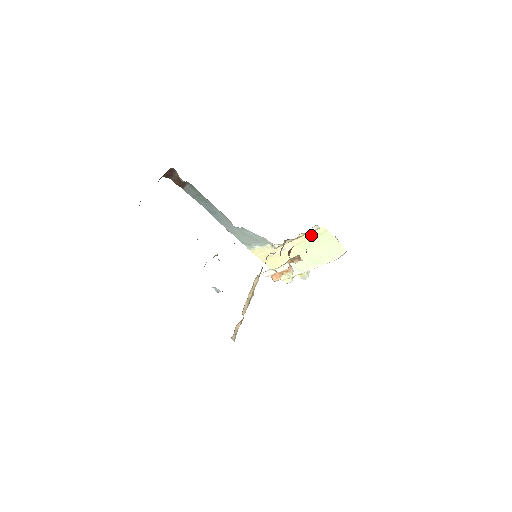
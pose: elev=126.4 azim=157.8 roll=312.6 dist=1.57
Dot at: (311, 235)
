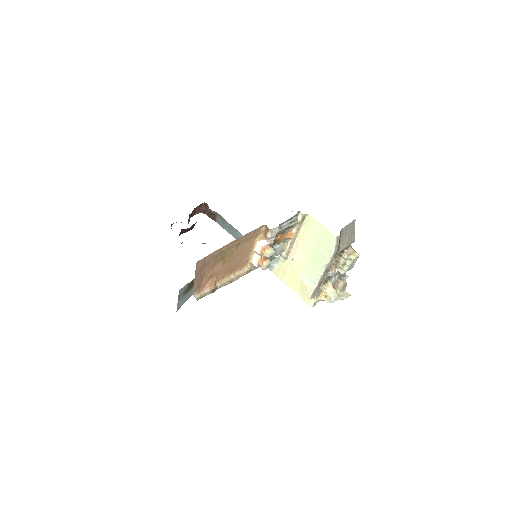
Dot at: (304, 230)
